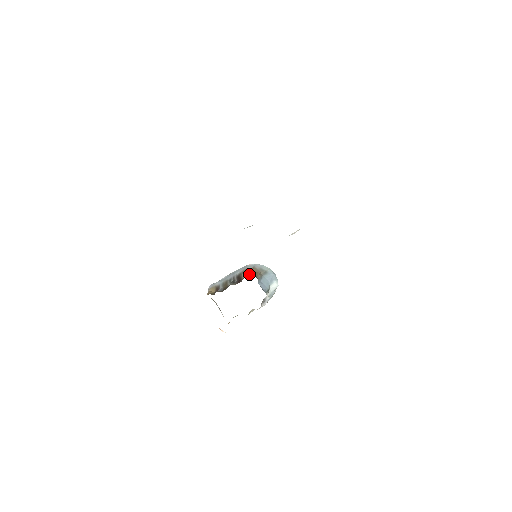
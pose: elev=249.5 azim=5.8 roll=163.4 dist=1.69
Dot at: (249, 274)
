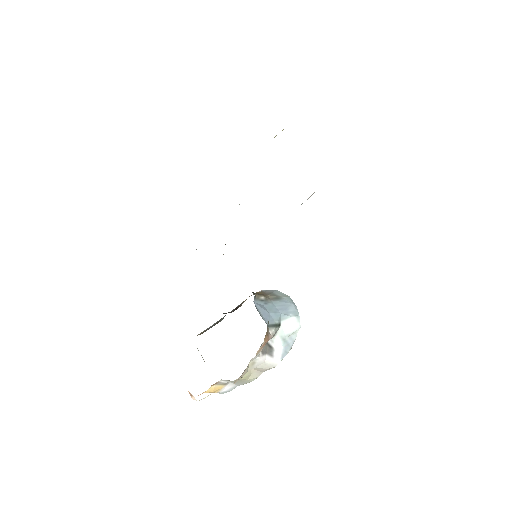
Dot at: occluded
